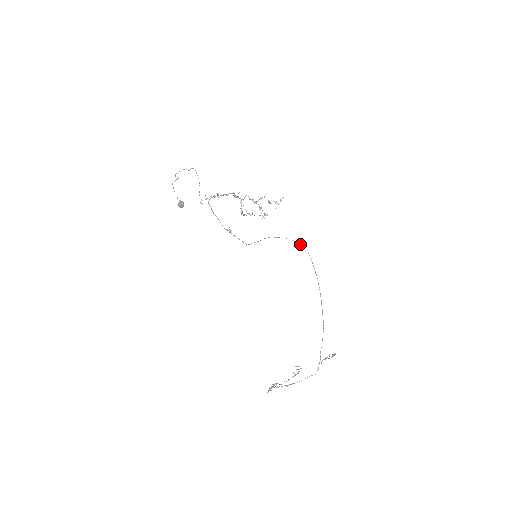
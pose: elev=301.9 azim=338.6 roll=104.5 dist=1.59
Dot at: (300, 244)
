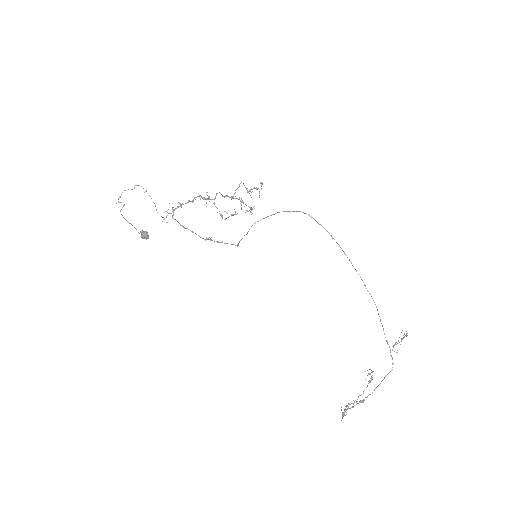
Dot at: (297, 211)
